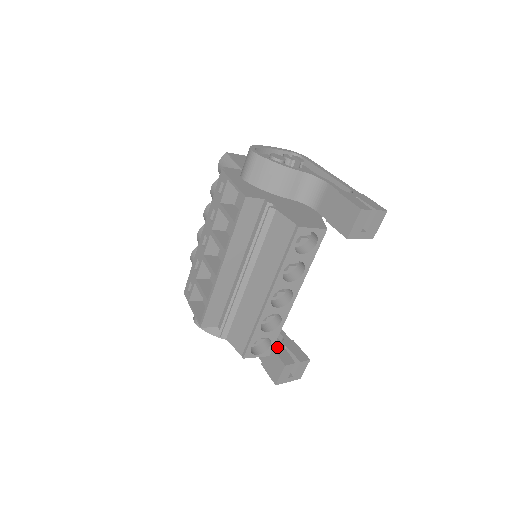
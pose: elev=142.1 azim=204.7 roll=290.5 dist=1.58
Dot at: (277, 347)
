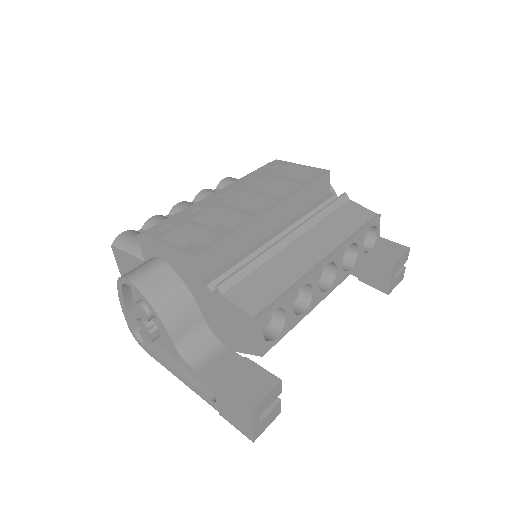
Dot at: occluded
